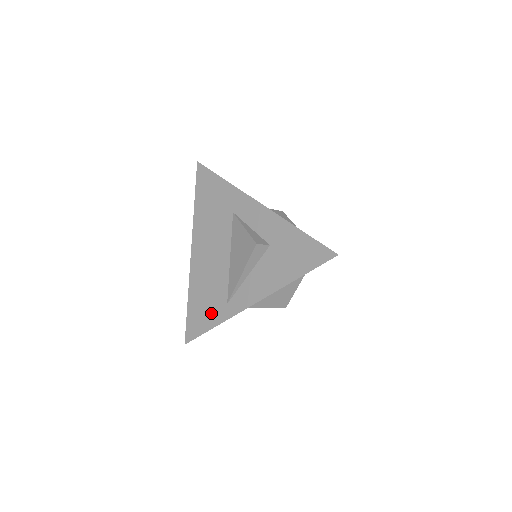
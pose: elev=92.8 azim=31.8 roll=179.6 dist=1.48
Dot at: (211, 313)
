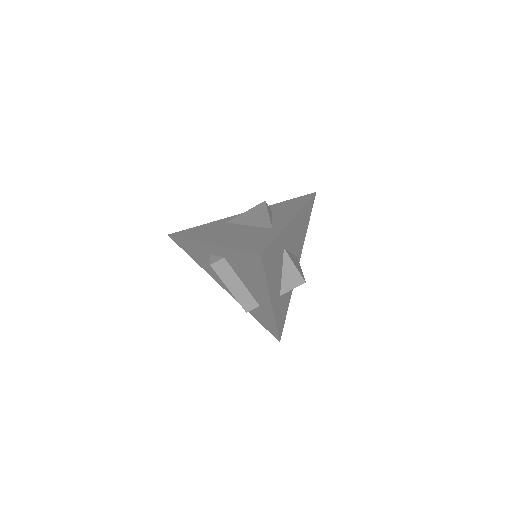
Dot at: (264, 237)
